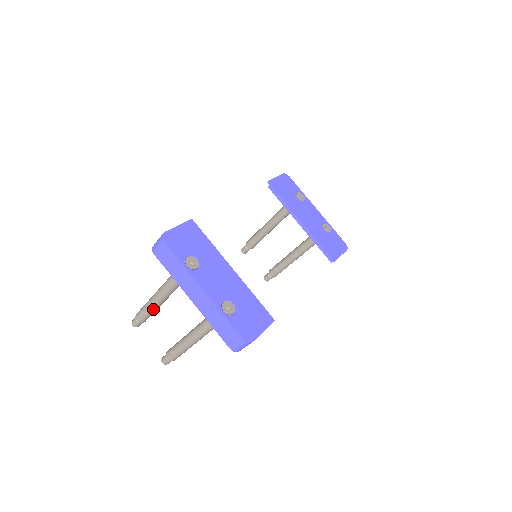
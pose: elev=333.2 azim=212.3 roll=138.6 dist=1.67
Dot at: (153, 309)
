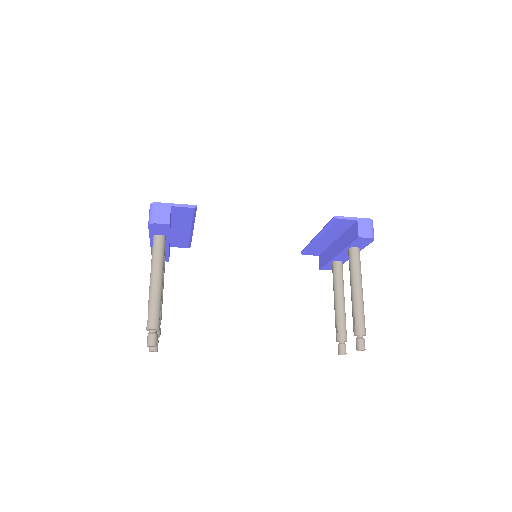
Dot at: occluded
